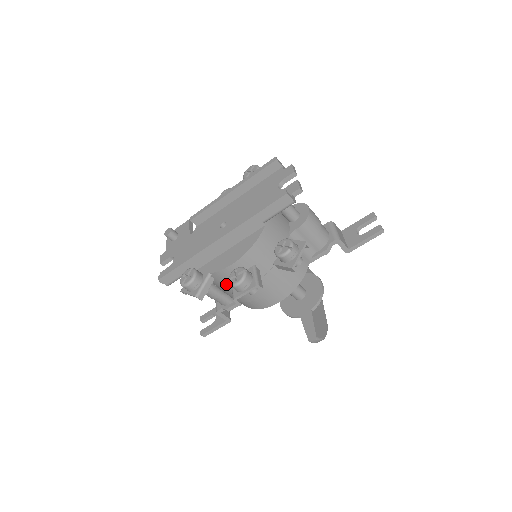
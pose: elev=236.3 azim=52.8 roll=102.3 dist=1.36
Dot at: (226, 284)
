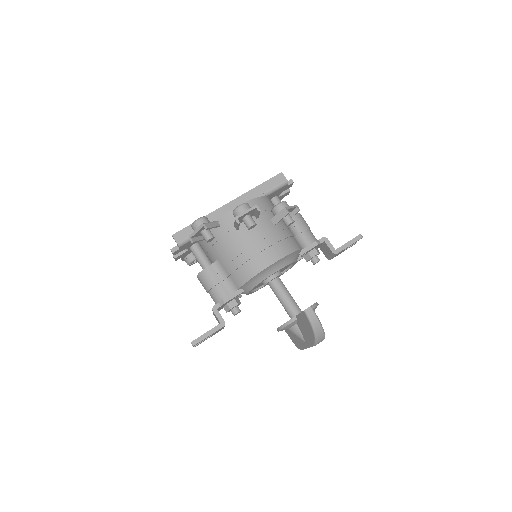
Dot at: (229, 235)
